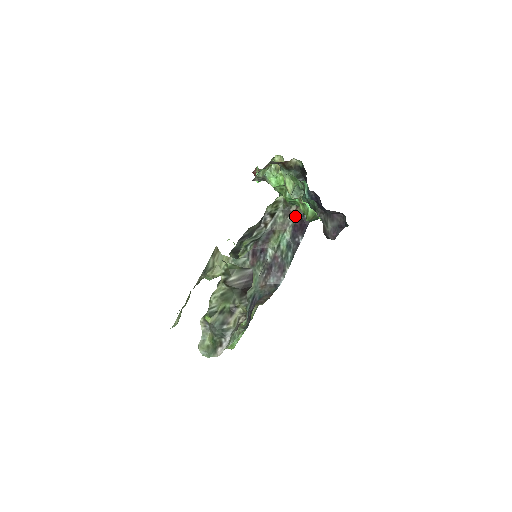
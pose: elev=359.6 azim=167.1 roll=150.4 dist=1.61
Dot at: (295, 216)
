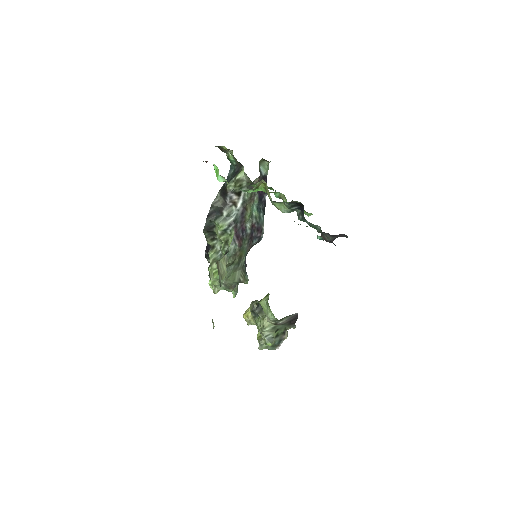
Dot at: occluded
